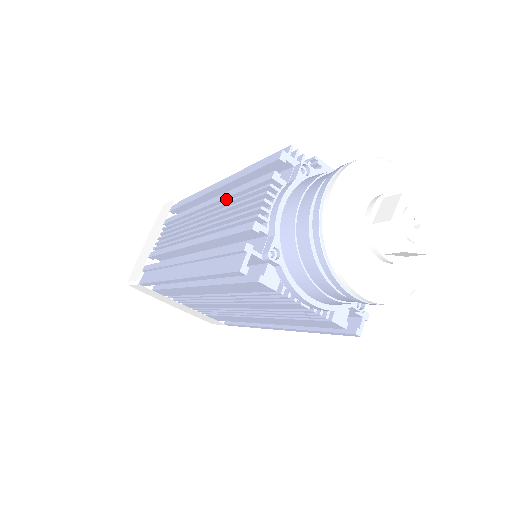
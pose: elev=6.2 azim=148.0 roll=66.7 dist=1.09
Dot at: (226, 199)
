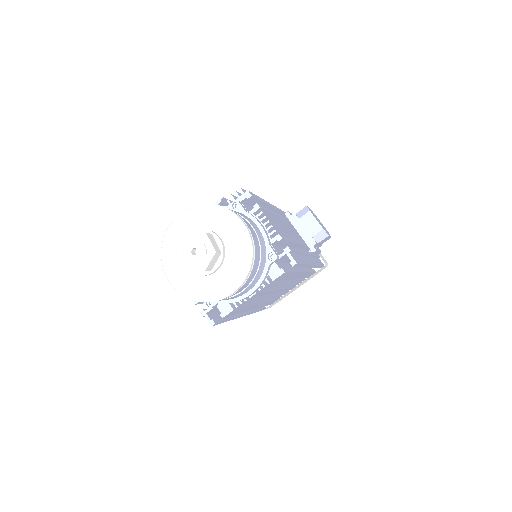
Dot at: occluded
